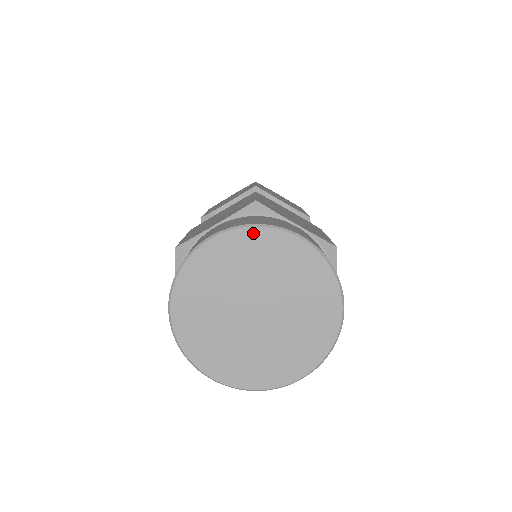
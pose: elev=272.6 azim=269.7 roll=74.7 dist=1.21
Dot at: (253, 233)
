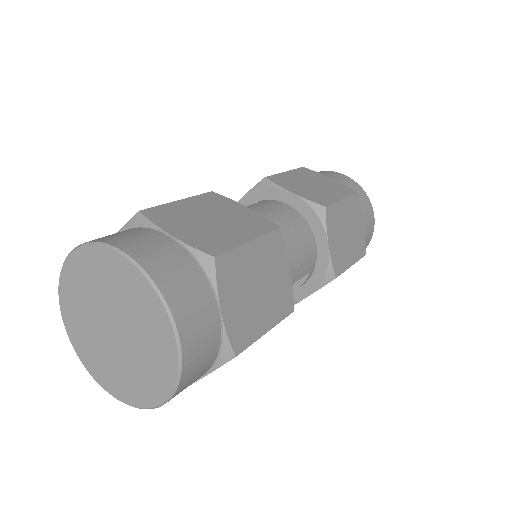
Dot at: (150, 290)
